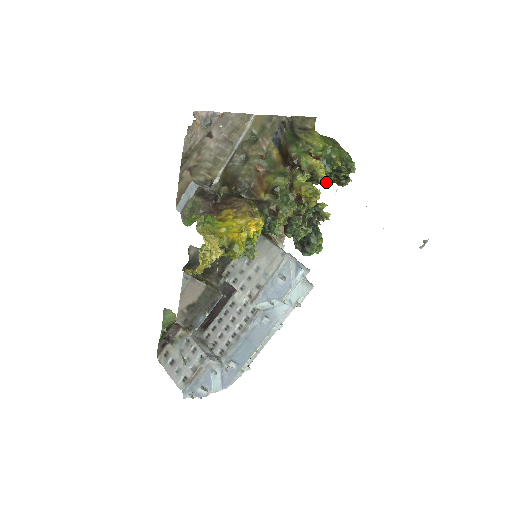
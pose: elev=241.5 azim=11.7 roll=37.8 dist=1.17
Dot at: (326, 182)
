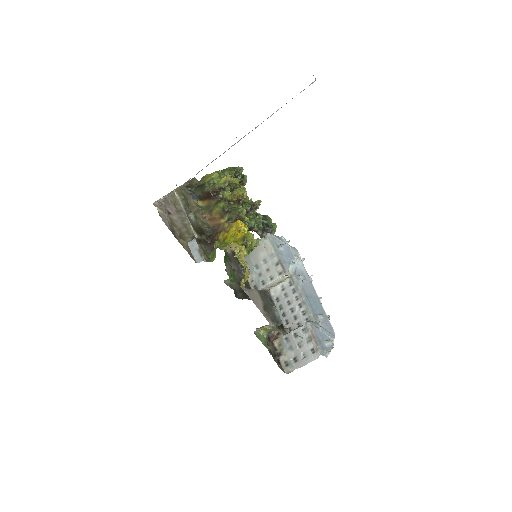
Dot at: occluded
